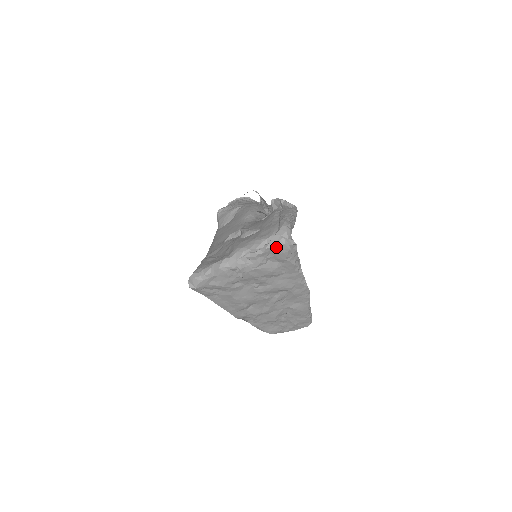
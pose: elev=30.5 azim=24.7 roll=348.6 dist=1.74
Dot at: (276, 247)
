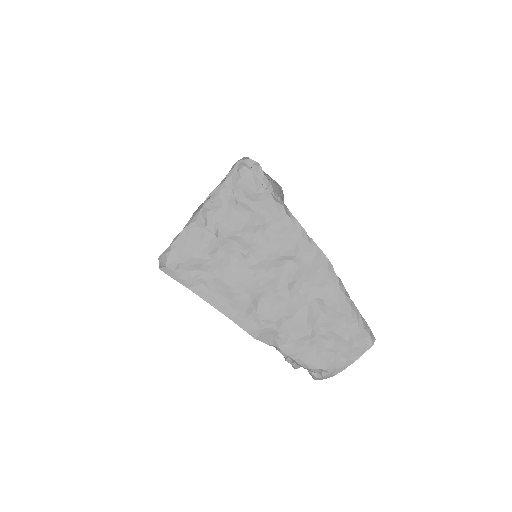
Dot at: (237, 176)
